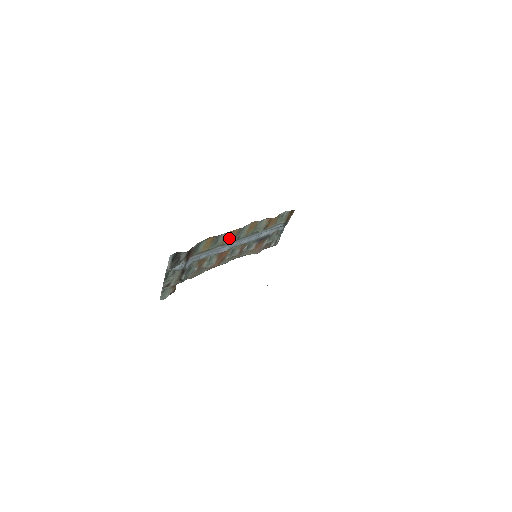
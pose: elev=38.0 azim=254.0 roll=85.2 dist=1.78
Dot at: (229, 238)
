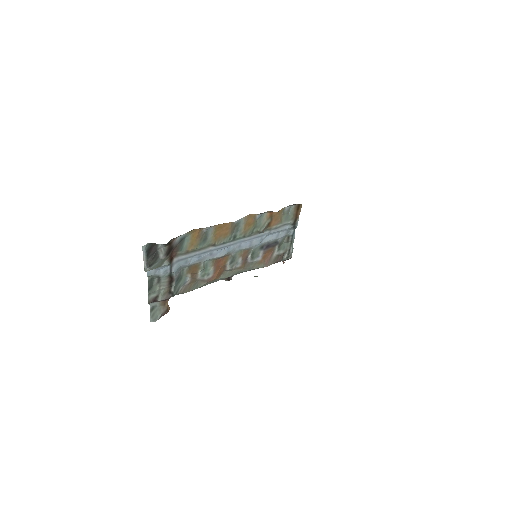
Dot at: (222, 235)
